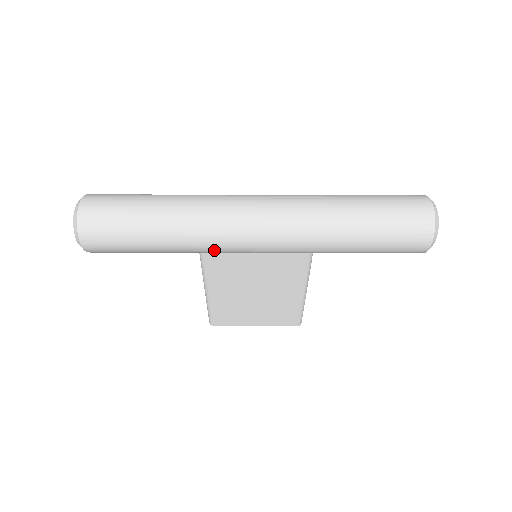
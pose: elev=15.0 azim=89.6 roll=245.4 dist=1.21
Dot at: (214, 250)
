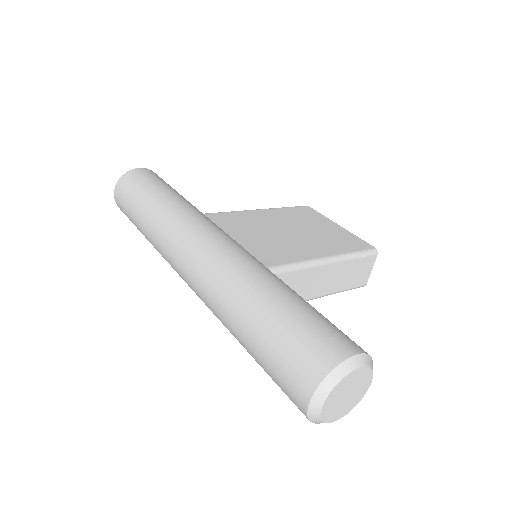
Dot at: occluded
